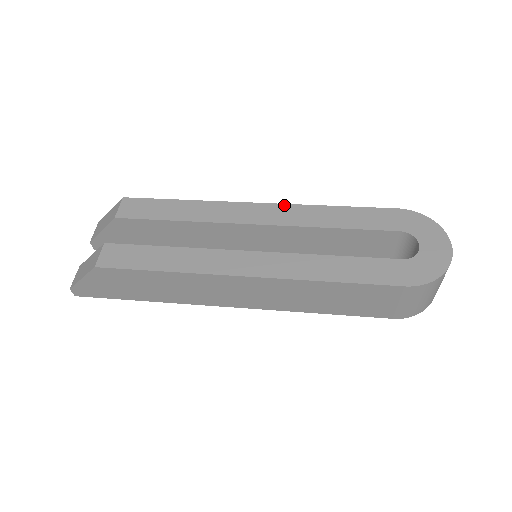
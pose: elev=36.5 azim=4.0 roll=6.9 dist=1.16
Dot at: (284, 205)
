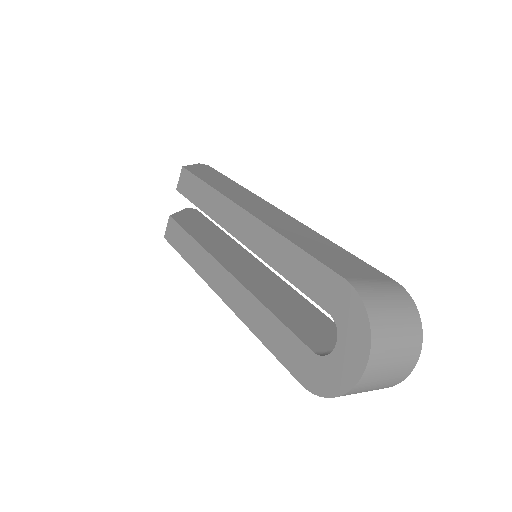
Dot at: (258, 222)
